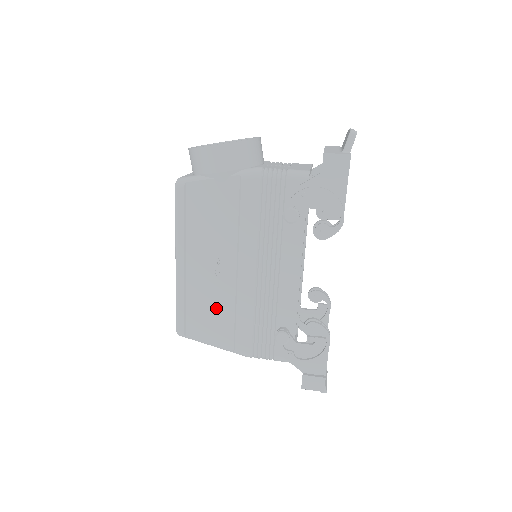
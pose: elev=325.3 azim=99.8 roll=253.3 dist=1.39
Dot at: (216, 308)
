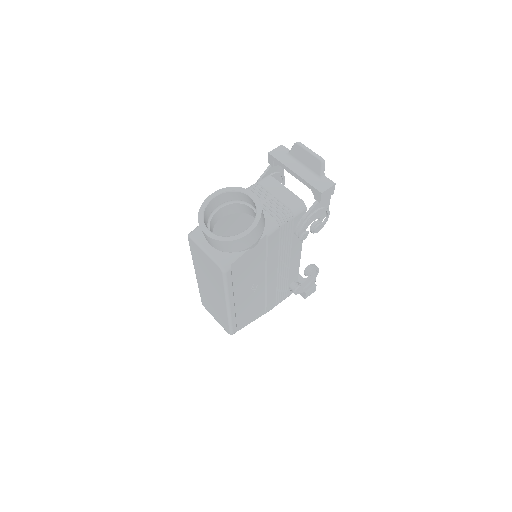
Dot at: (254, 305)
